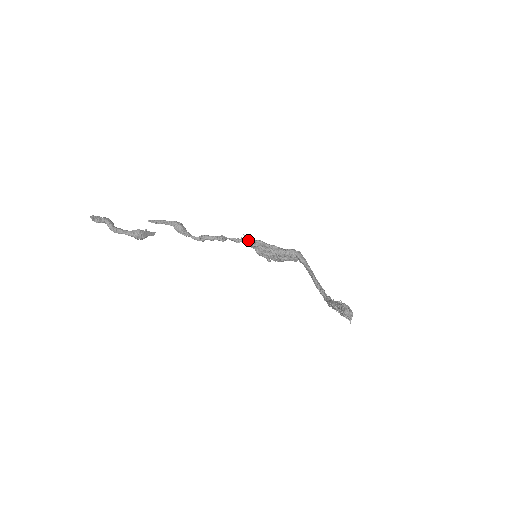
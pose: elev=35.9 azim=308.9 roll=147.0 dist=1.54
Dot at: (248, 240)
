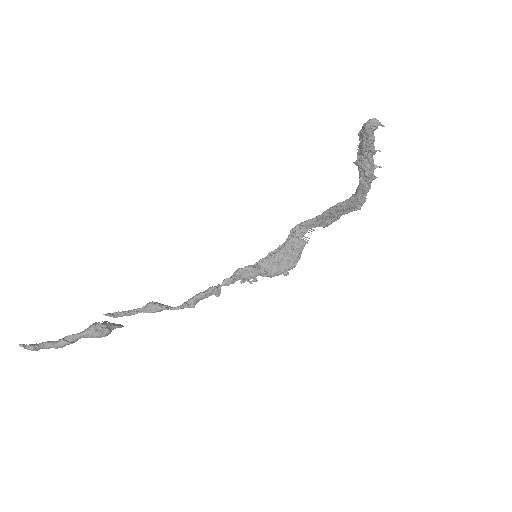
Dot at: (242, 269)
